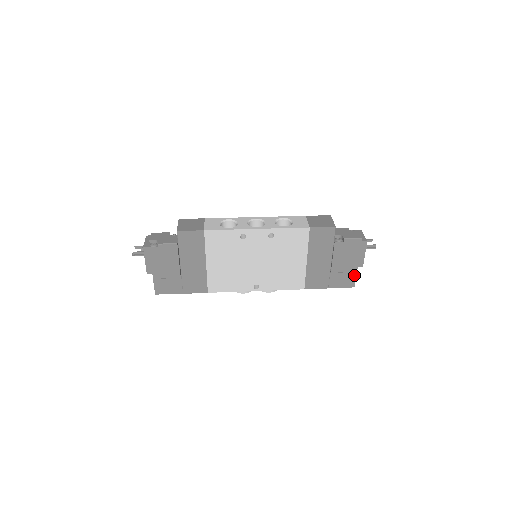
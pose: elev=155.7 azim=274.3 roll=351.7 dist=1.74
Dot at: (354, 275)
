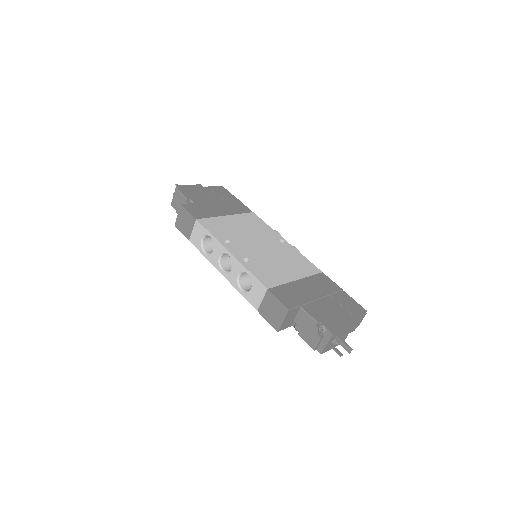
Dot at: occluded
